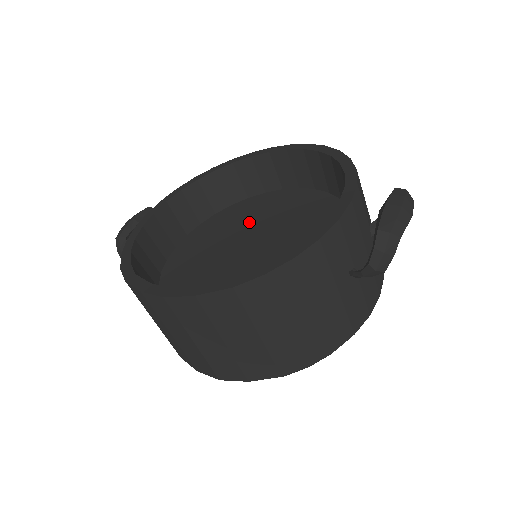
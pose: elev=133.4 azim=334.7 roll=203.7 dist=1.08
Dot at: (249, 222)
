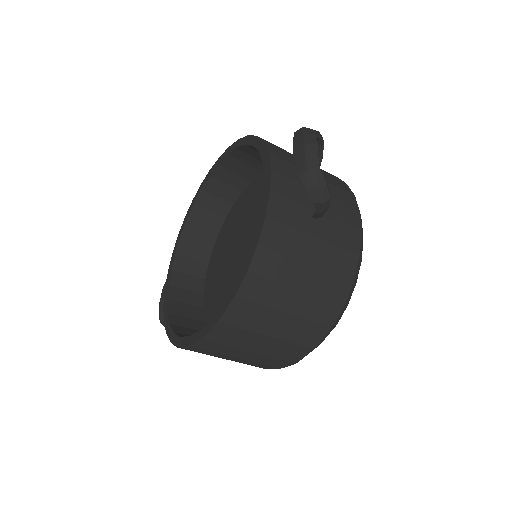
Dot at: (235, 236)
